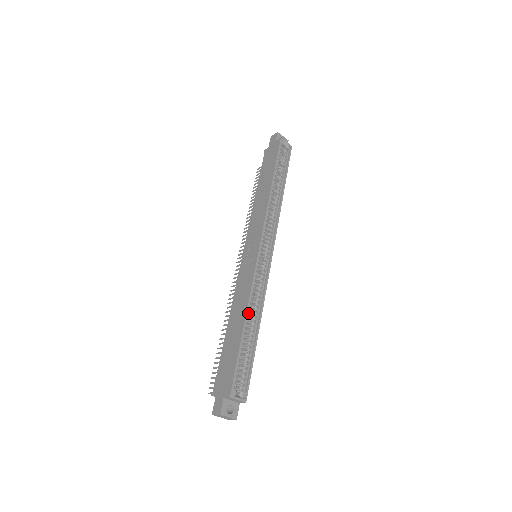
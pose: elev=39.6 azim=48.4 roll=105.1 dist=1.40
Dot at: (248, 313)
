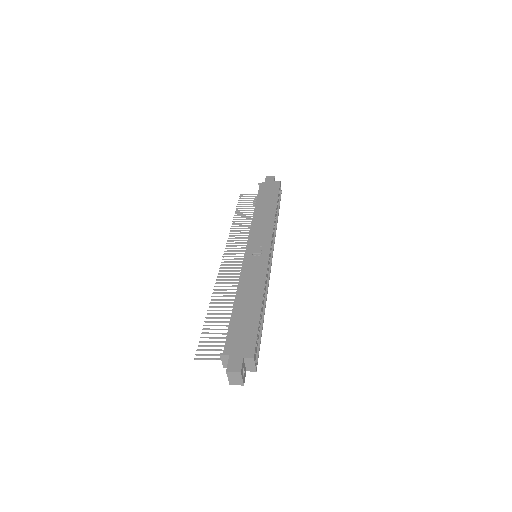
Dot at: occluded
